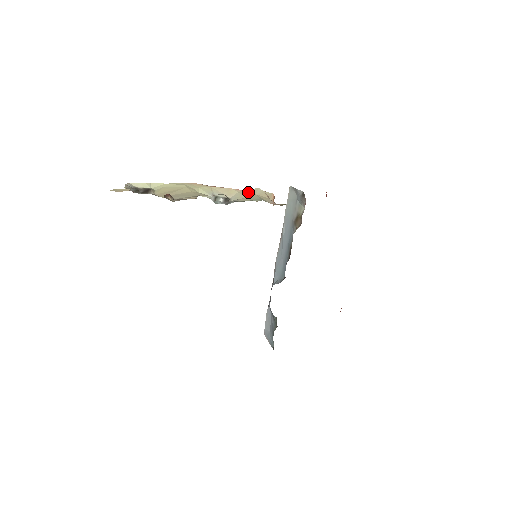
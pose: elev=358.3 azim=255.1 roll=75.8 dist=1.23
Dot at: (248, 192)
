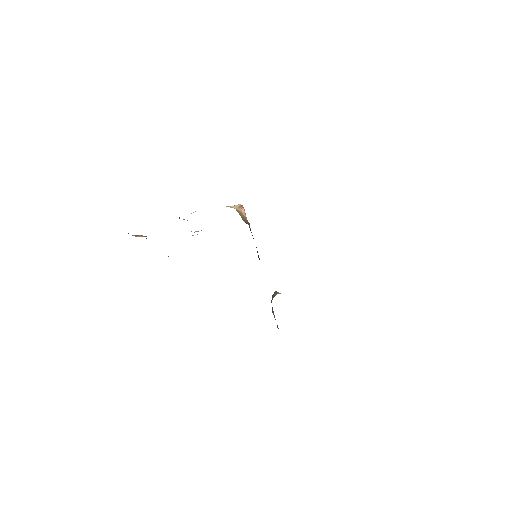
Dot at: occluded
